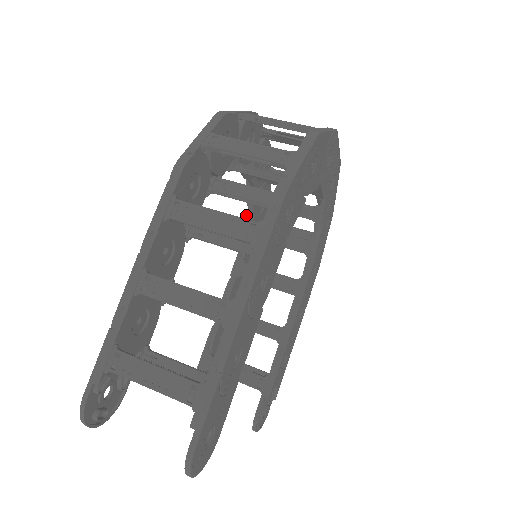
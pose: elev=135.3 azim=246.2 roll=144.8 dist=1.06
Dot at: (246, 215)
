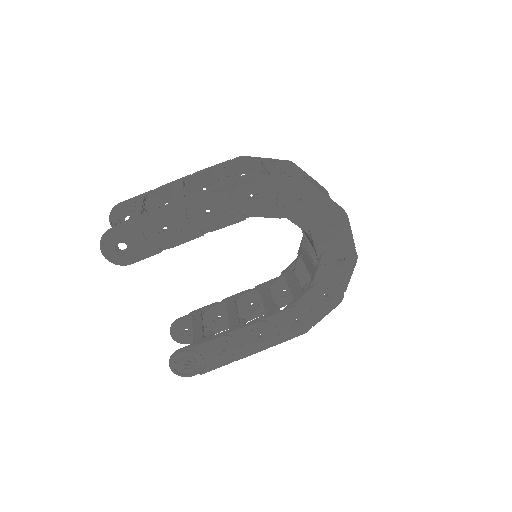
Dot at: (294, 261)
